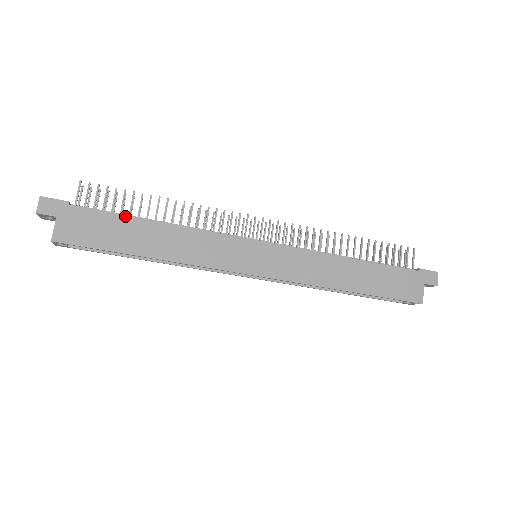
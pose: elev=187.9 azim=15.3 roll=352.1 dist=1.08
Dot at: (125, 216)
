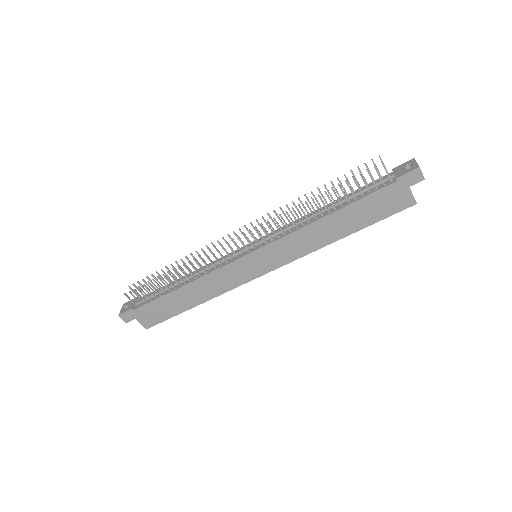
Dot at: (163, 296)
